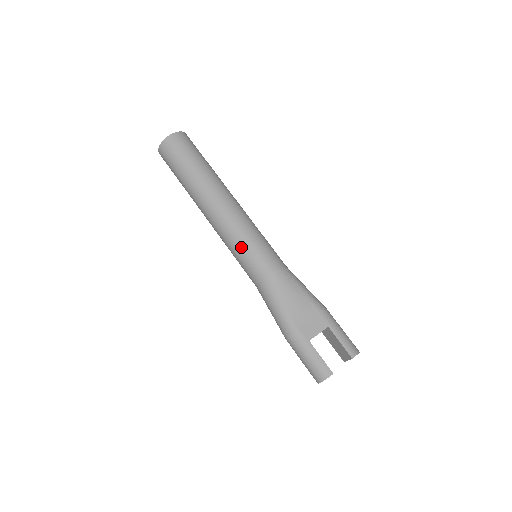
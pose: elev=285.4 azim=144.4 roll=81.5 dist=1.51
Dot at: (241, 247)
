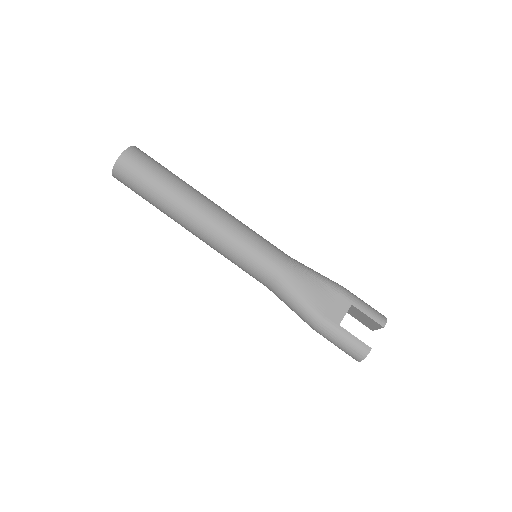
Dot at: (241, 253)
